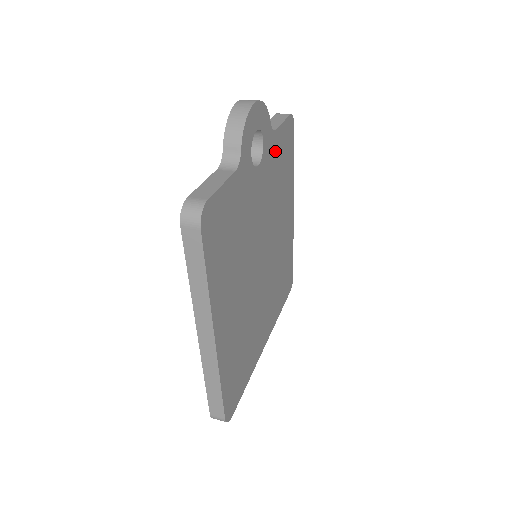
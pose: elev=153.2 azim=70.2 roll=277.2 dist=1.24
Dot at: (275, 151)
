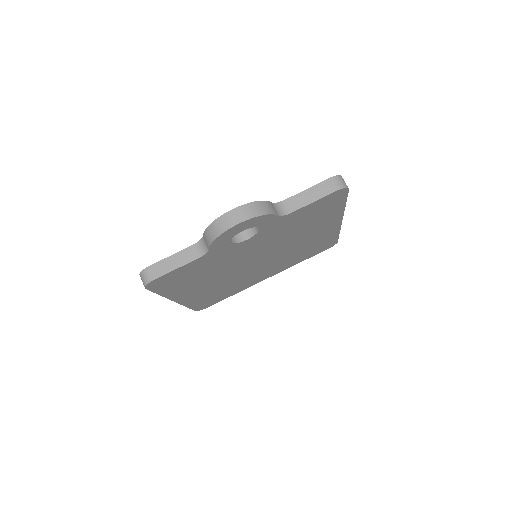
Dot at: (291, 220)
